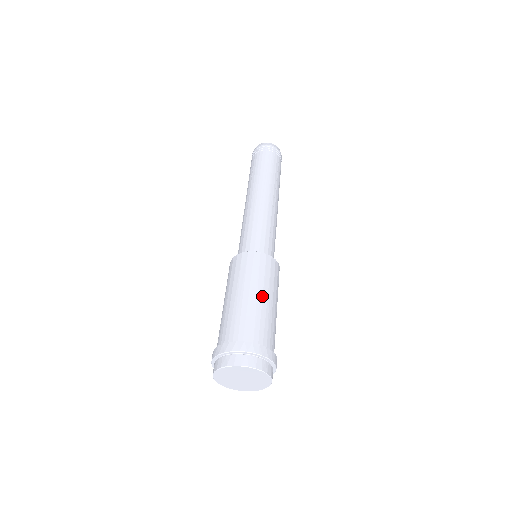
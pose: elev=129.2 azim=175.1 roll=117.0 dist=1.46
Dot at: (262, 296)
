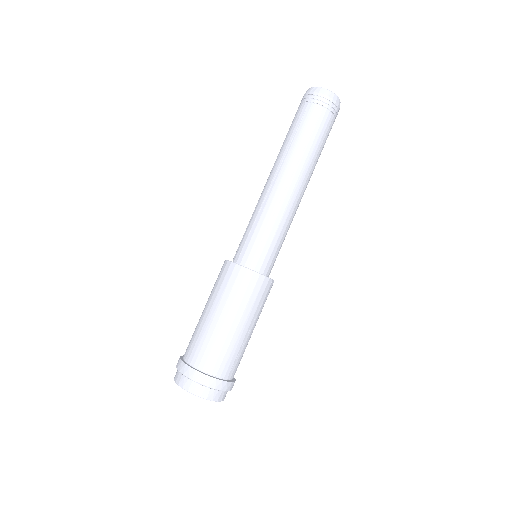
Dot at: (219, 317)
